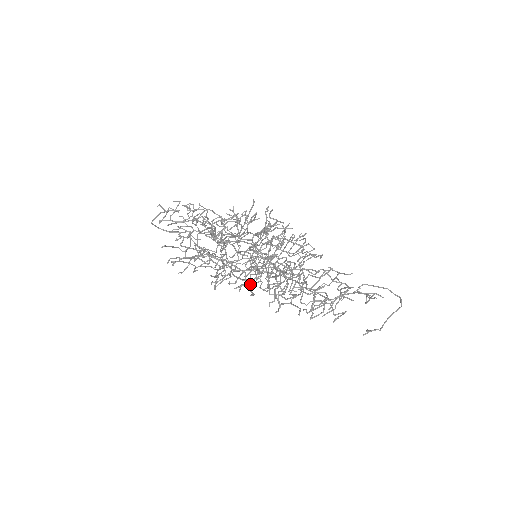
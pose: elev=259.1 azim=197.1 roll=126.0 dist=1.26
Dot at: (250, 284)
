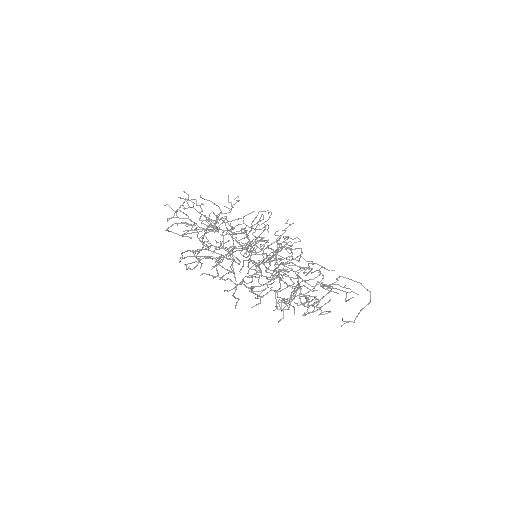
Dot at: (249, 277)
